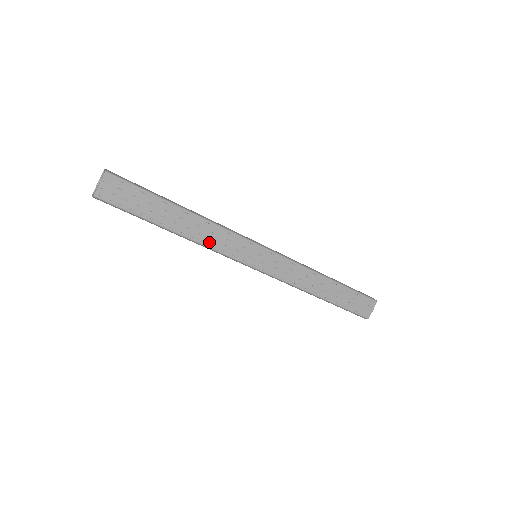
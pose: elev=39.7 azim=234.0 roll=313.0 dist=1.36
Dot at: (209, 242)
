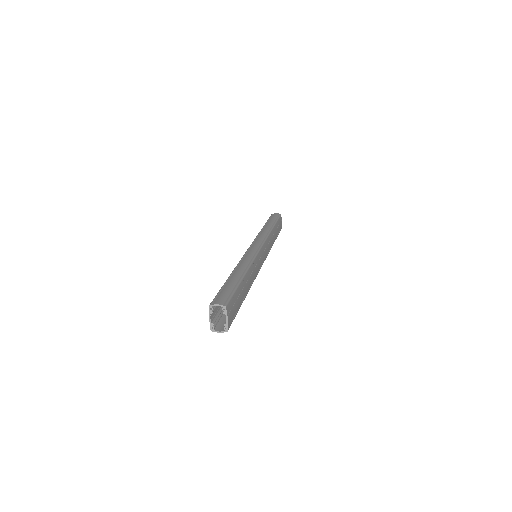
Dot at: (253, 278)
